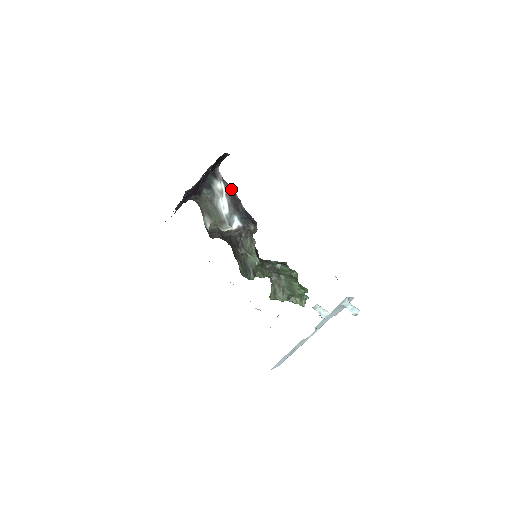
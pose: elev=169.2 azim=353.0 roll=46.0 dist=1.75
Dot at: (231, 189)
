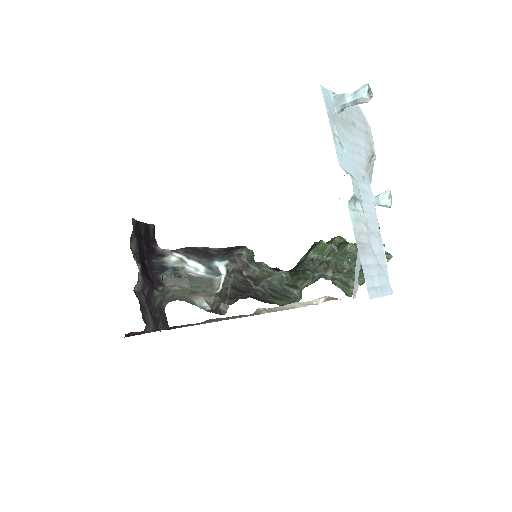
Dot at: (188, 249)
